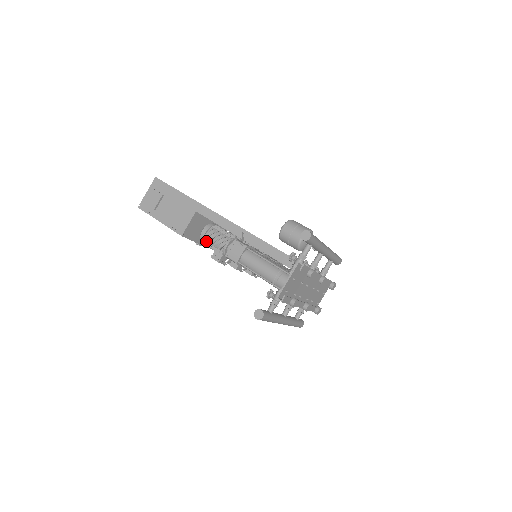
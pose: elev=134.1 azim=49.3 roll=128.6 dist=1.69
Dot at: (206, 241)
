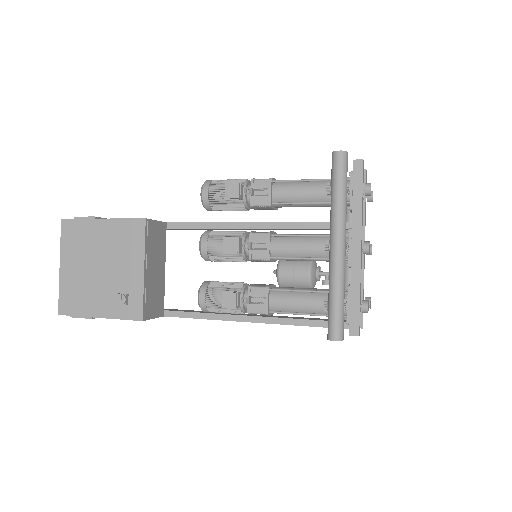
Dot at: (214, 183)
